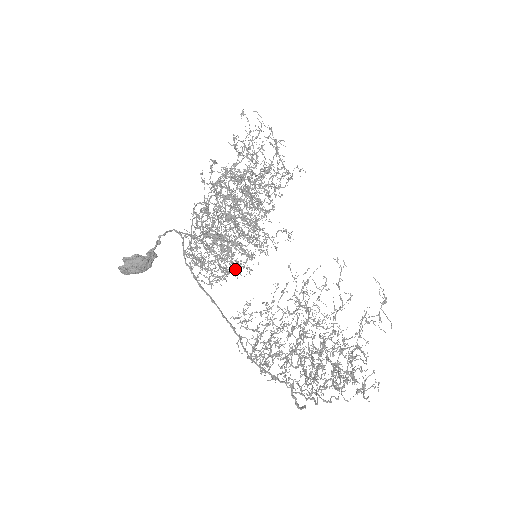
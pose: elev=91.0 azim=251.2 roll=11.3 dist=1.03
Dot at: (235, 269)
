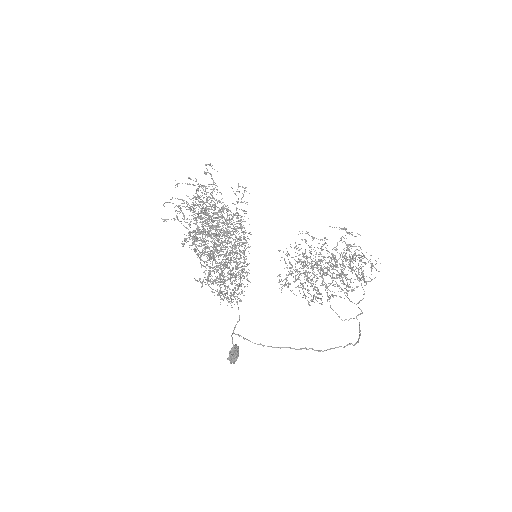
Dot at: occluded
